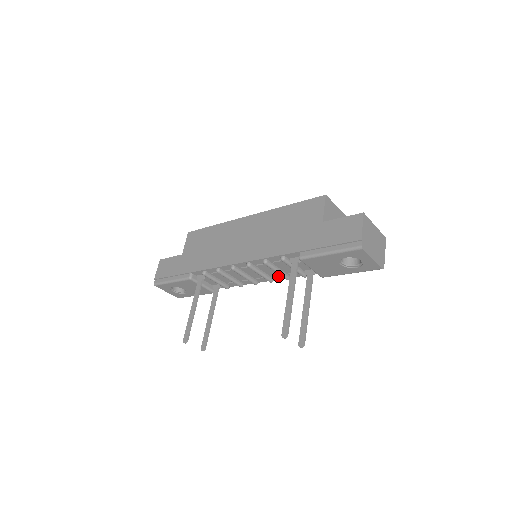
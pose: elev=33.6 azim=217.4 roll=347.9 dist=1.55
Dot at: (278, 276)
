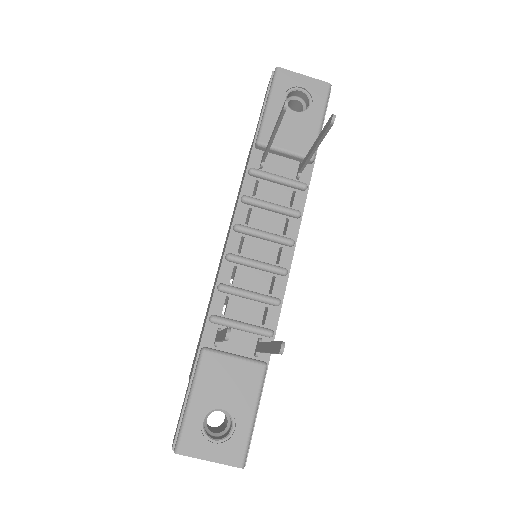
Dot at: (289, 227)
